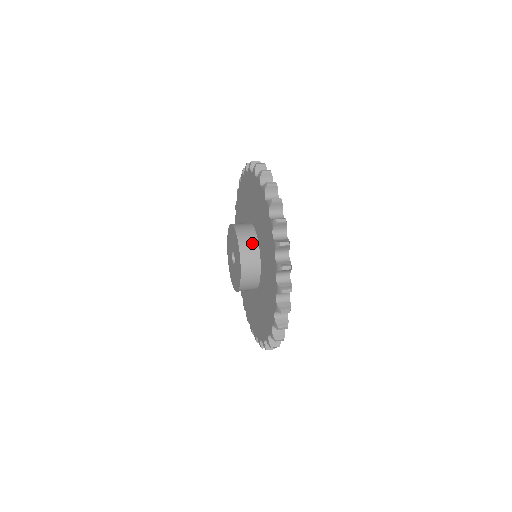
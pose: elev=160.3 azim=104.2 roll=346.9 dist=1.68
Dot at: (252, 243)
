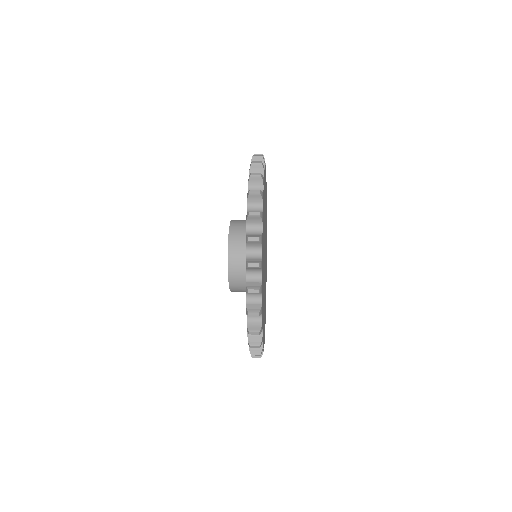
Dot at: (245, 220)
